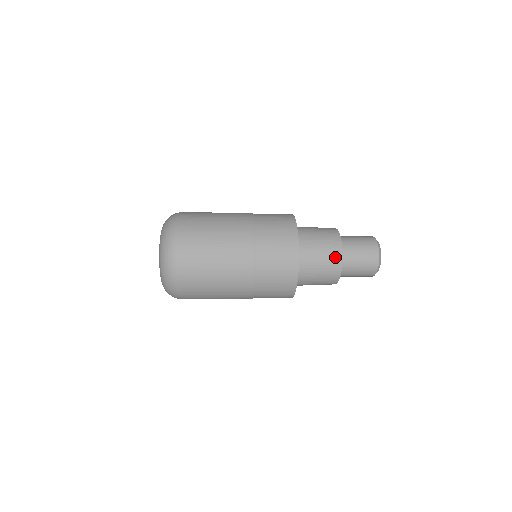
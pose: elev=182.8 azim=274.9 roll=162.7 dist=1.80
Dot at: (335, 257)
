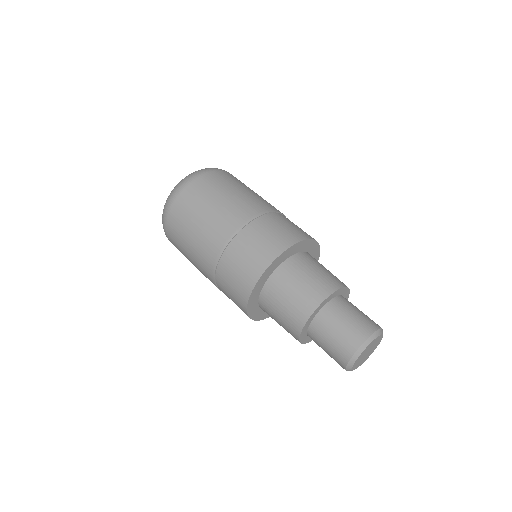
Dot at: (292, 333)
